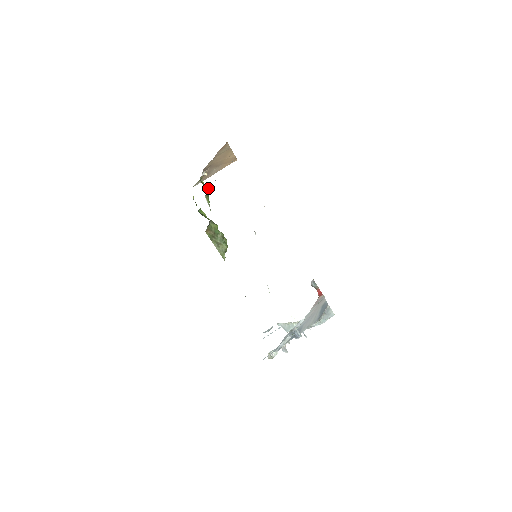
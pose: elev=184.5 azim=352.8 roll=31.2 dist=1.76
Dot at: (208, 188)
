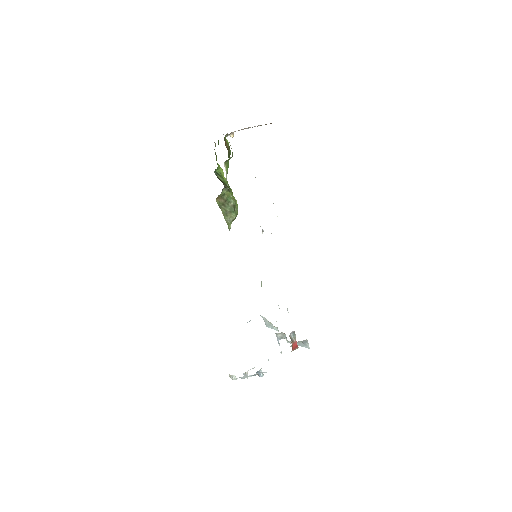
Dot at: occluded
